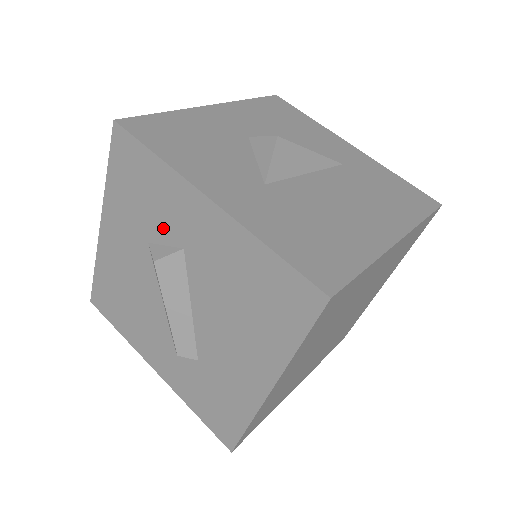
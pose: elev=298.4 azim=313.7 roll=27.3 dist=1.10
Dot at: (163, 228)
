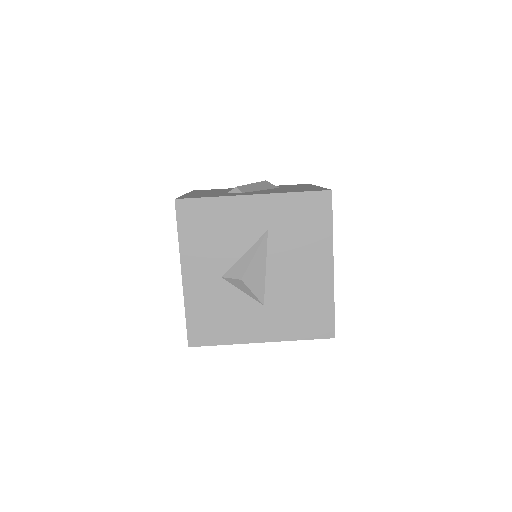
Dot at: occluded
